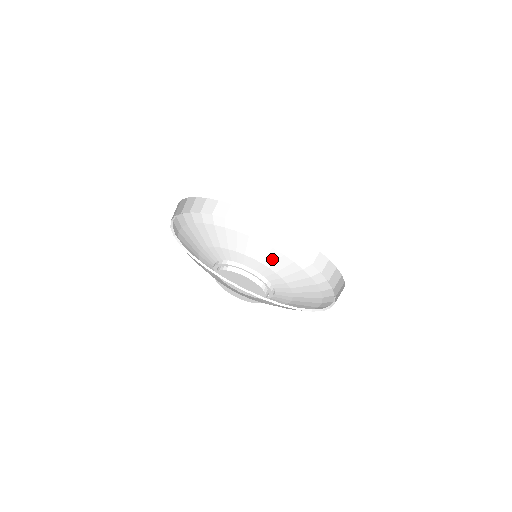
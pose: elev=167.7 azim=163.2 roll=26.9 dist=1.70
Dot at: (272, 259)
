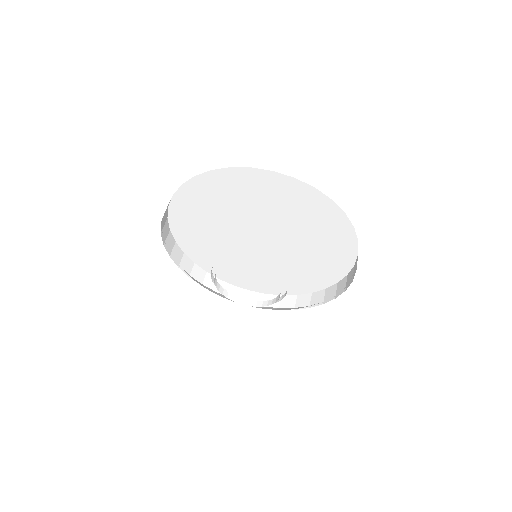
Dot at: occluded
